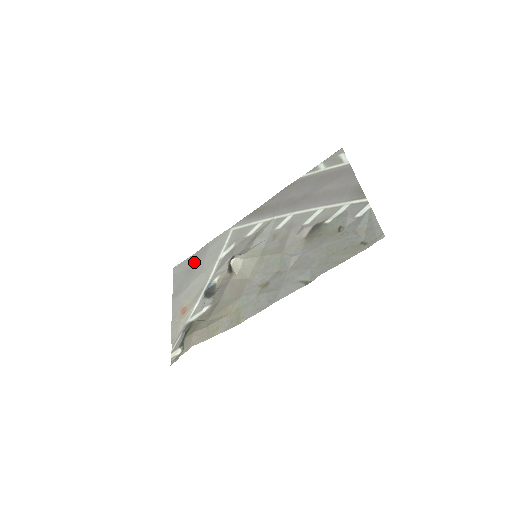
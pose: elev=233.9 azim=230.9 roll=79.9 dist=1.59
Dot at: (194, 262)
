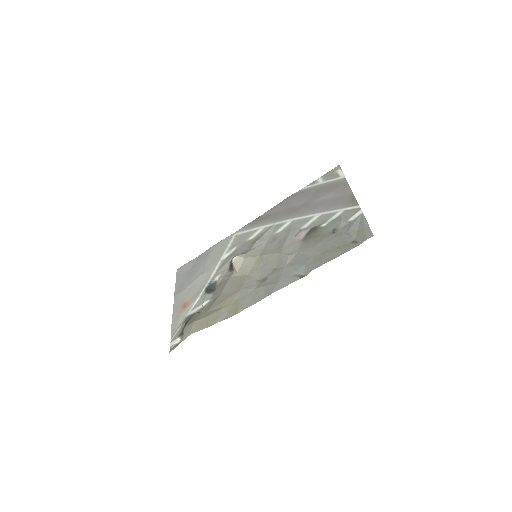
Dot at: (197, 263)
